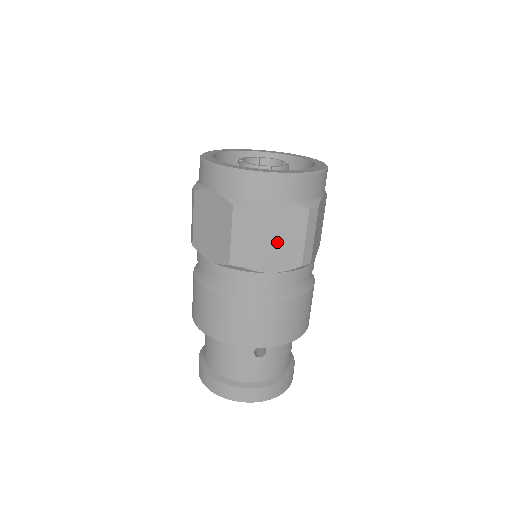
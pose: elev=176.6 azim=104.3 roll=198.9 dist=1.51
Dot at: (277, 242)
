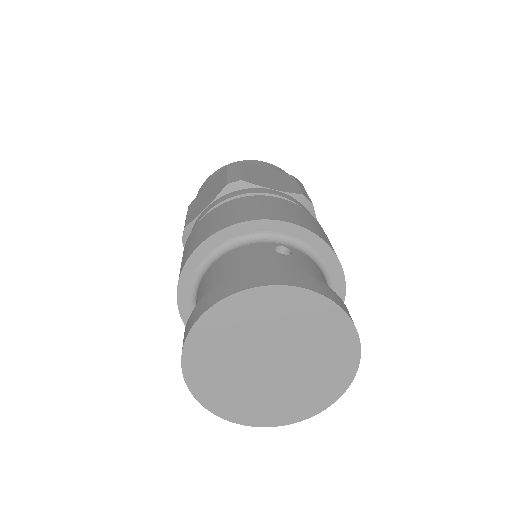
Dot at: (272, 180)
